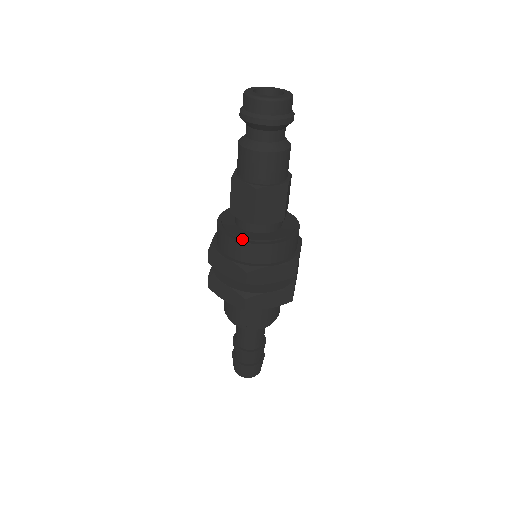
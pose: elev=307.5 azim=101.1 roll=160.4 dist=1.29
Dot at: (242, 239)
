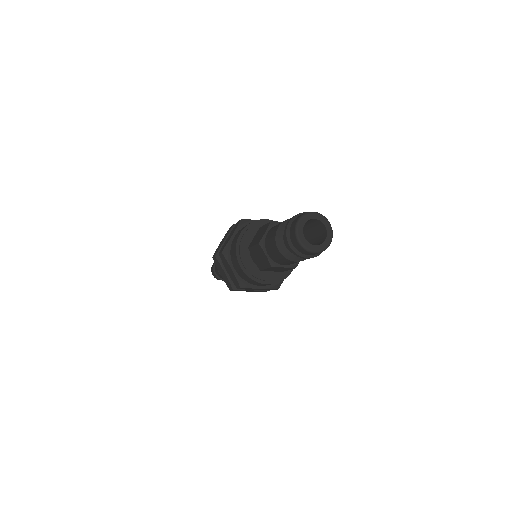
Dot at: (275, 281)
